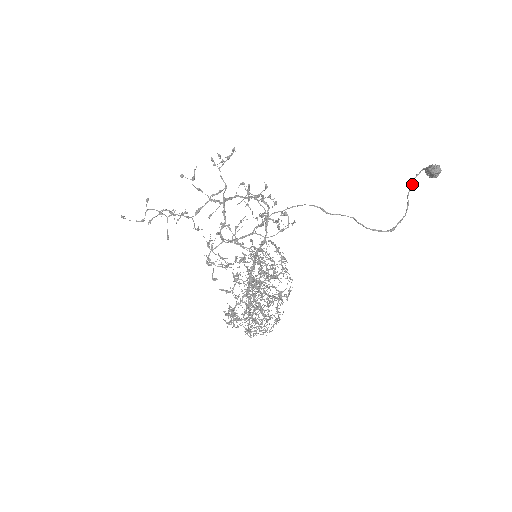
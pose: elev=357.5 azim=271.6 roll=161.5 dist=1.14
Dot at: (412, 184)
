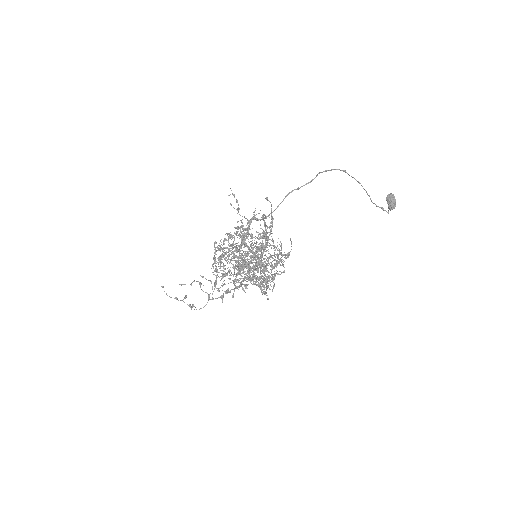
Dot at: (377, 206)
